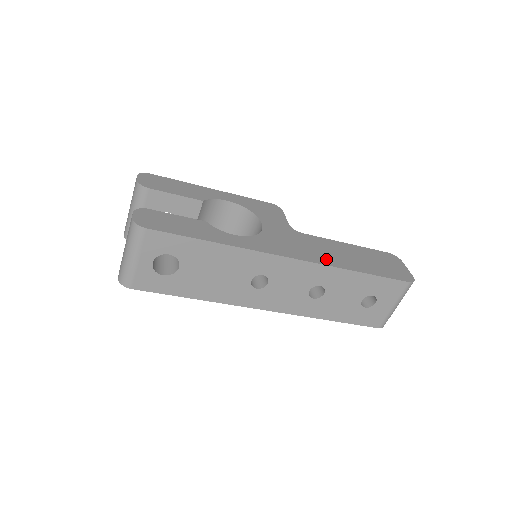
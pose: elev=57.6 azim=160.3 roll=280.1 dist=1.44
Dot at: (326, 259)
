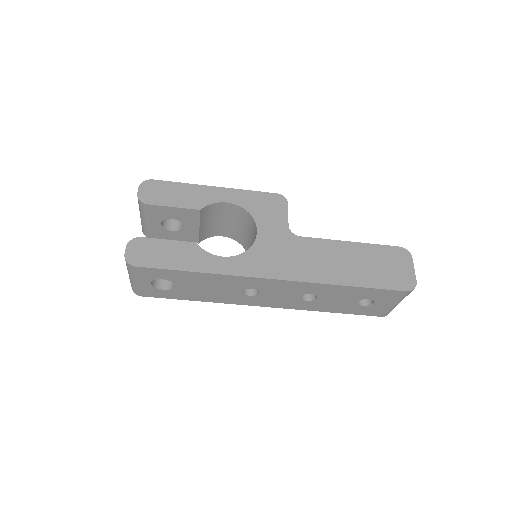
Dot at: (315, 273)
